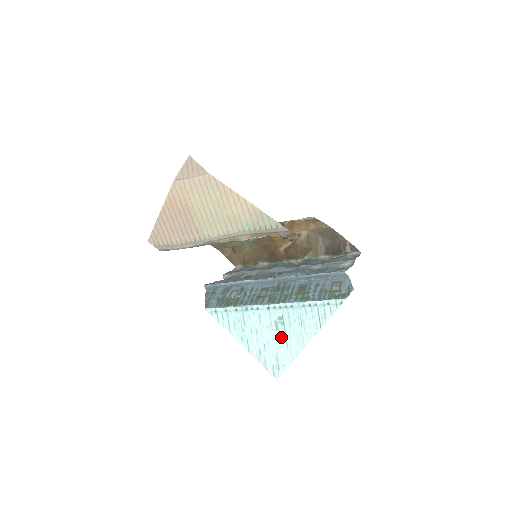
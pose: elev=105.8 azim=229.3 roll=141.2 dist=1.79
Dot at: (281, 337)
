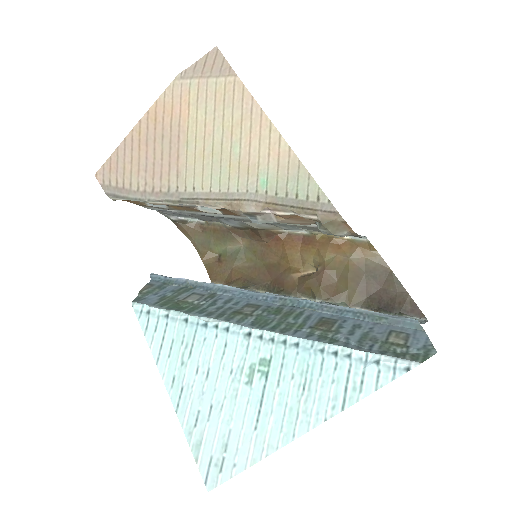
Dot at: (251, 402)
